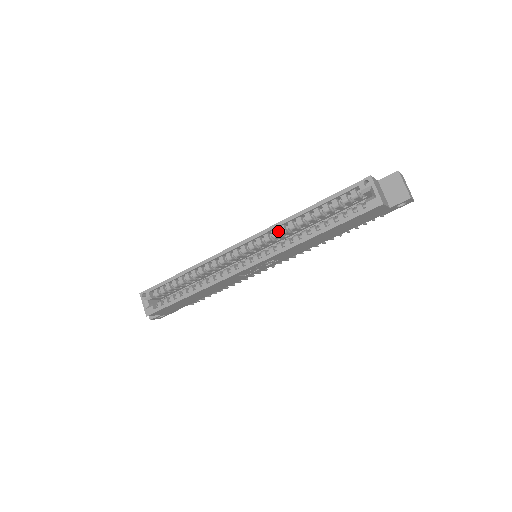
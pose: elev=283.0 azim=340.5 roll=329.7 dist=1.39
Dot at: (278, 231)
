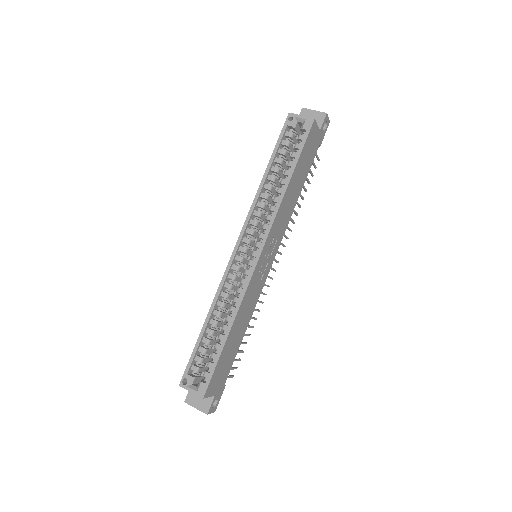
Dot at: (258, 210)
